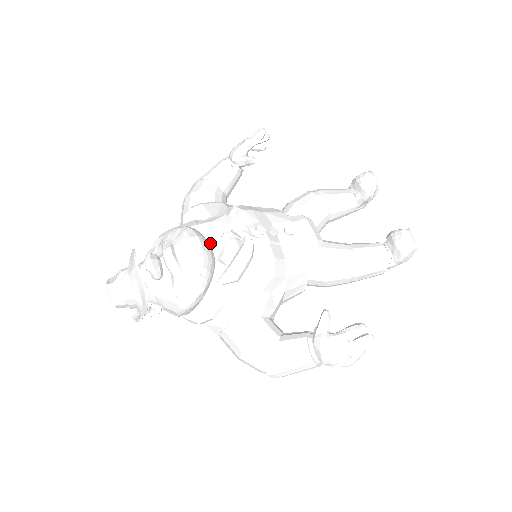
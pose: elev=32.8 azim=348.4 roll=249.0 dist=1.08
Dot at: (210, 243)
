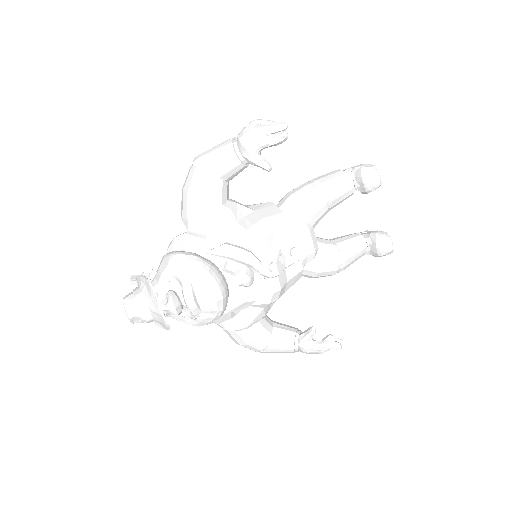
Dot at: (225, 278)
